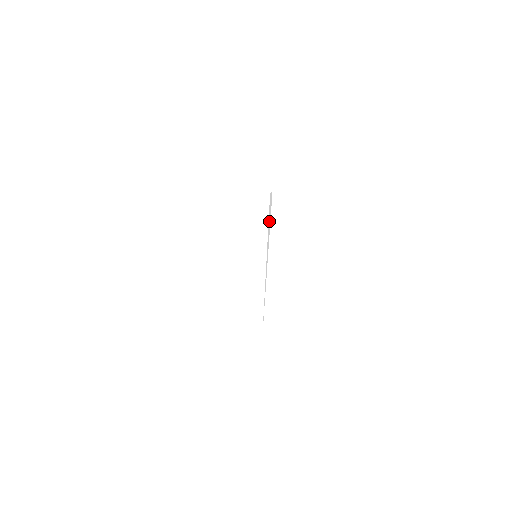
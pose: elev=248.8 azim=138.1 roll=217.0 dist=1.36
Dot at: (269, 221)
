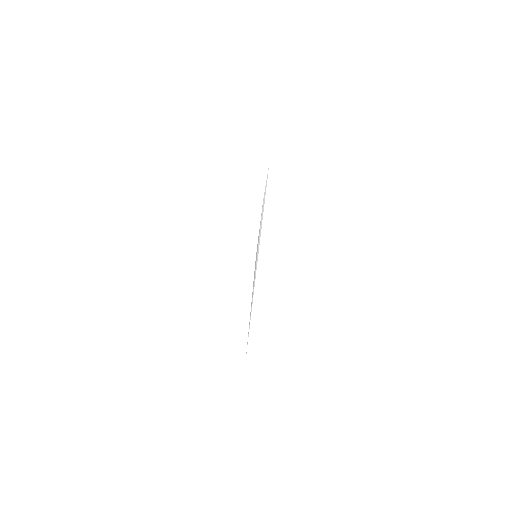
Dot at: (264, 211)
